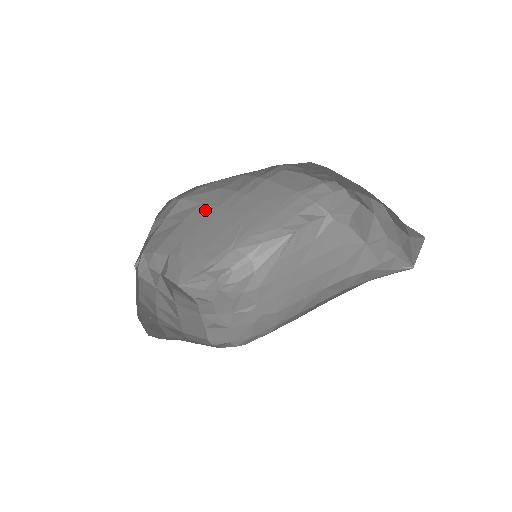
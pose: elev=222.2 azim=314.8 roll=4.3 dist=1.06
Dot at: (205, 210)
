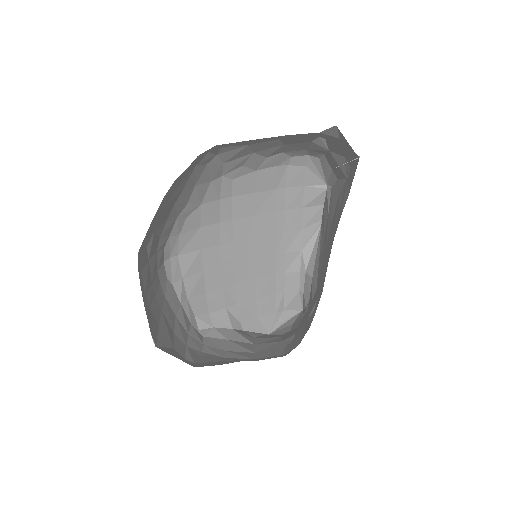
Dot at: (212, 253)
